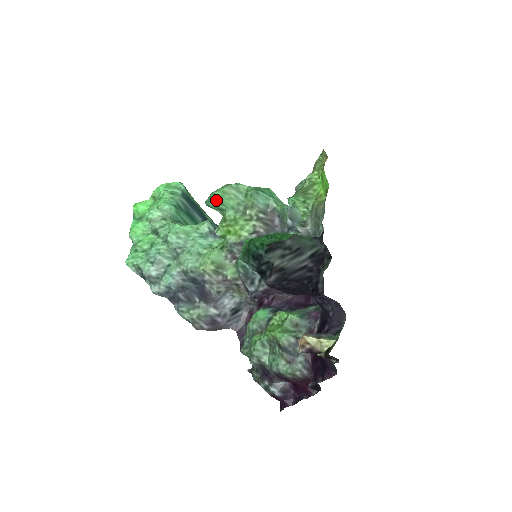
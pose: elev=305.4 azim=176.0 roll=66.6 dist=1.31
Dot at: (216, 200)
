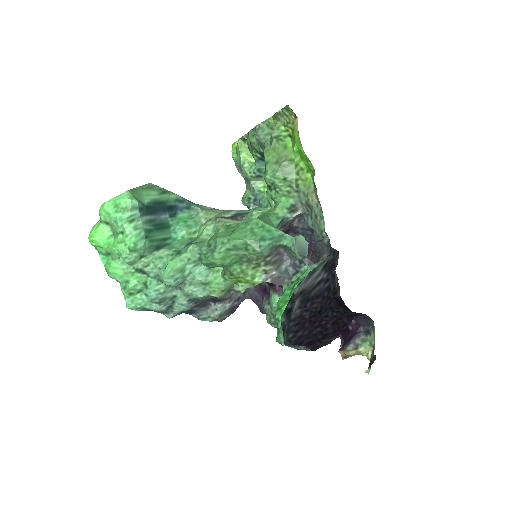
Dot at: (217, 265)
